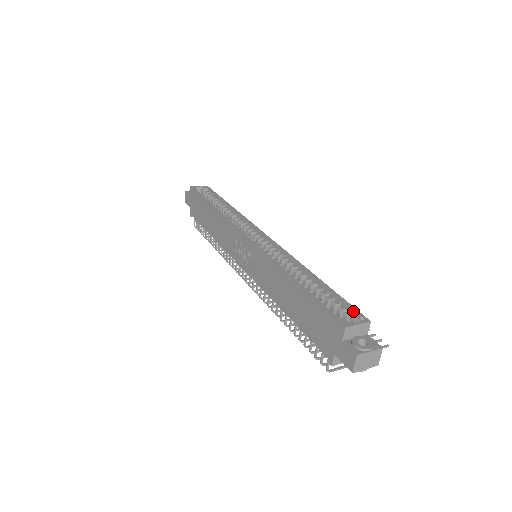
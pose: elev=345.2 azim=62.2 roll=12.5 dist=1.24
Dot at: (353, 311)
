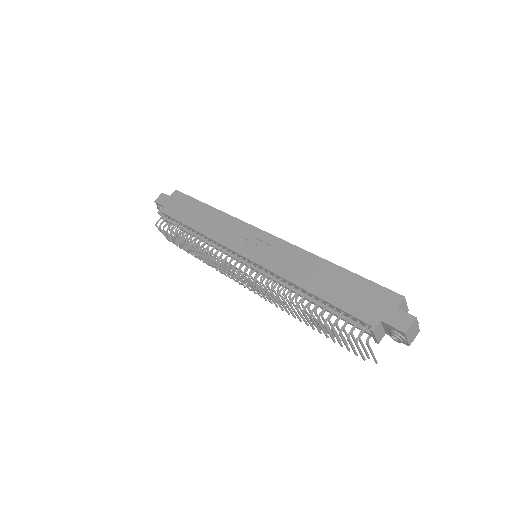
Dot at: occluded
